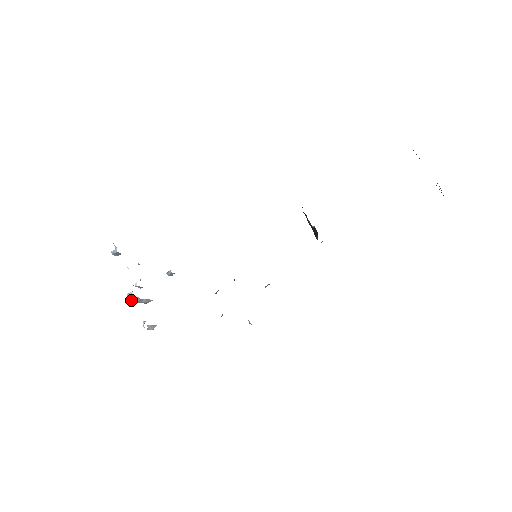
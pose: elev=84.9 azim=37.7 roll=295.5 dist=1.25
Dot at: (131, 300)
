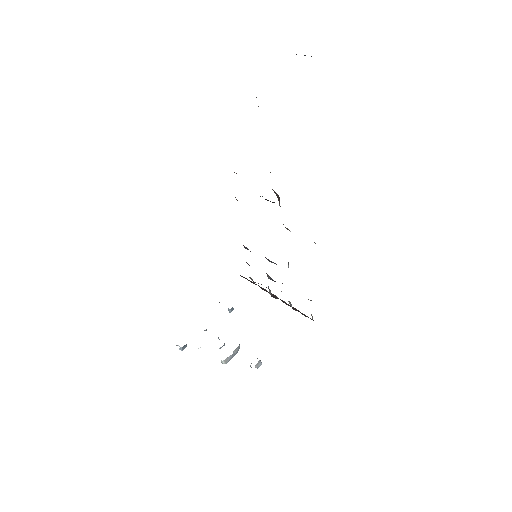
Dot at: occluded
